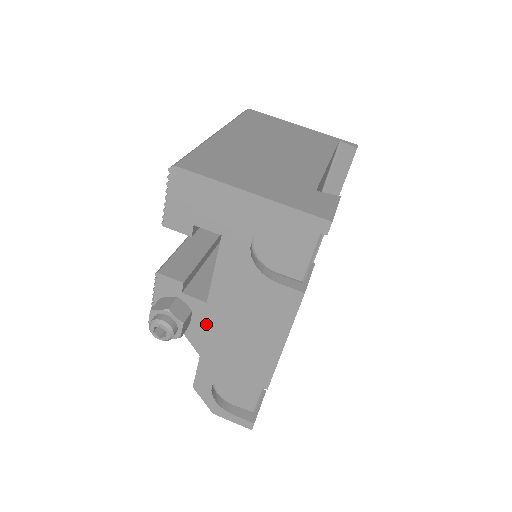
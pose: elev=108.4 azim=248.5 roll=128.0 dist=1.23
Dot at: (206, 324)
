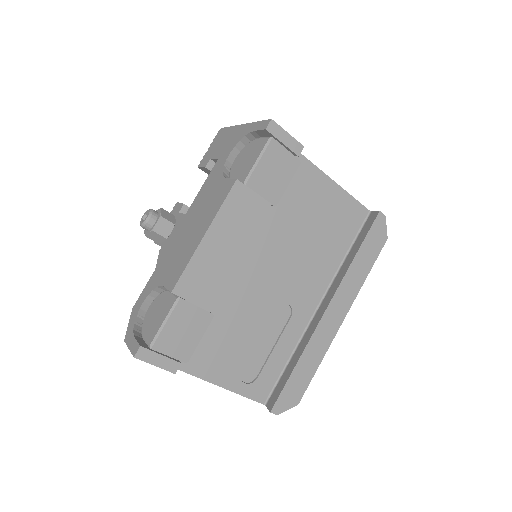
Dot at: (175, 235)
